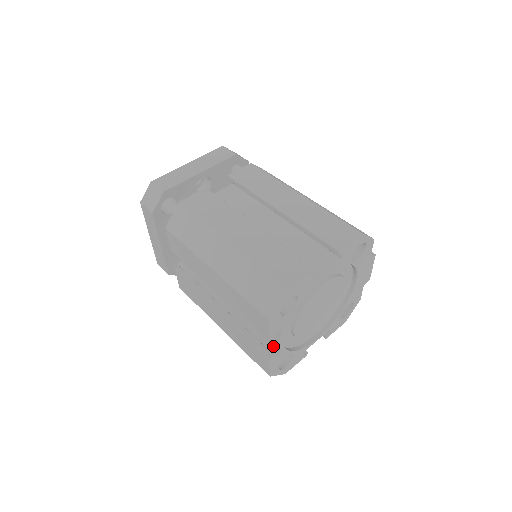
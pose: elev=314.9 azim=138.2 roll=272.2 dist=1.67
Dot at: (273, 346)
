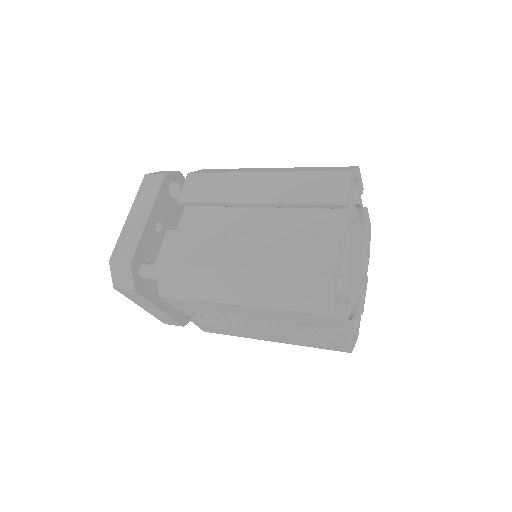
Dot at: occluded
